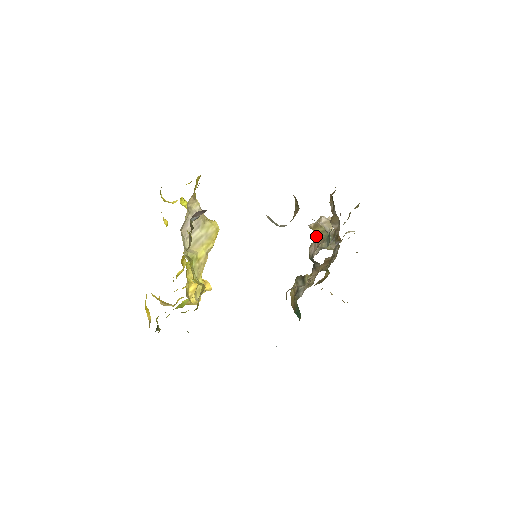
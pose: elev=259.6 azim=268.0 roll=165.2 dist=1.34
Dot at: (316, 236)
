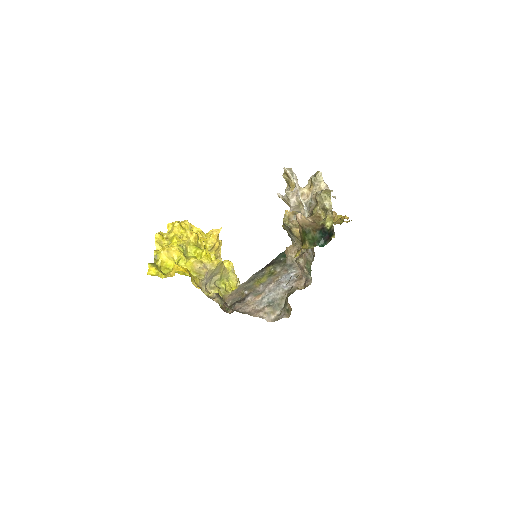
Dot at: occluded
